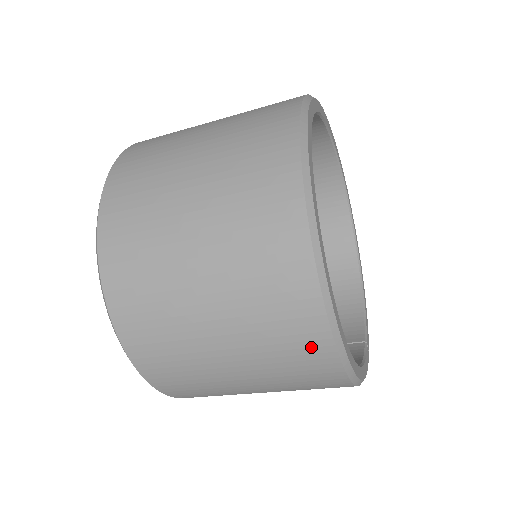
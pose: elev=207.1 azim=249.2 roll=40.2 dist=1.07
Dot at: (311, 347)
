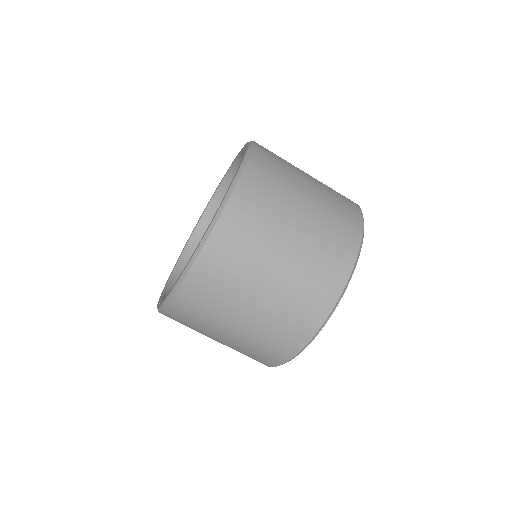
Dot at: (323, 297)
